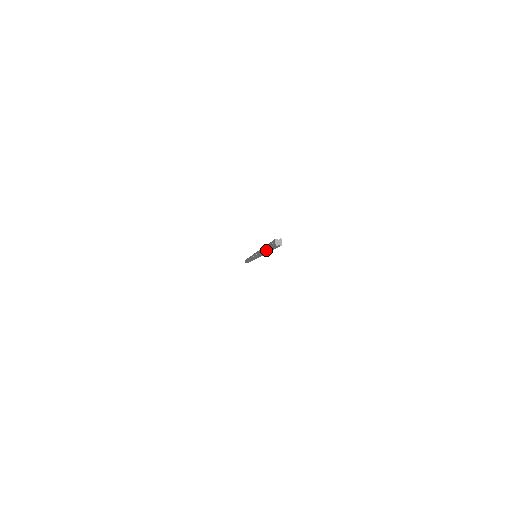
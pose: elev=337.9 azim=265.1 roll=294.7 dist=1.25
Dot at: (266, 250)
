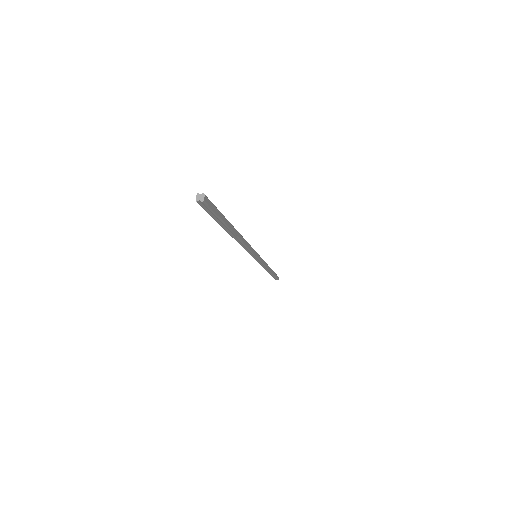
Dot at: (220, 225)
